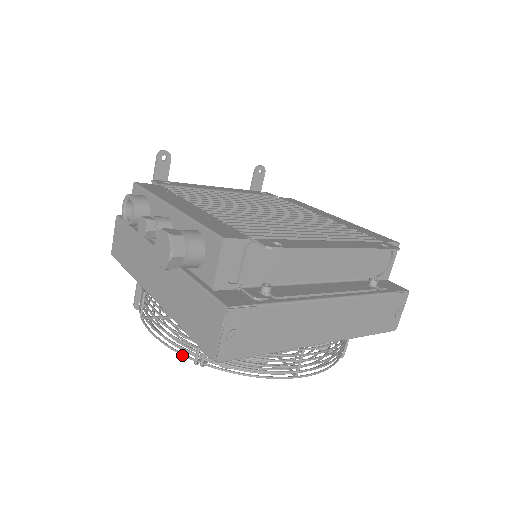
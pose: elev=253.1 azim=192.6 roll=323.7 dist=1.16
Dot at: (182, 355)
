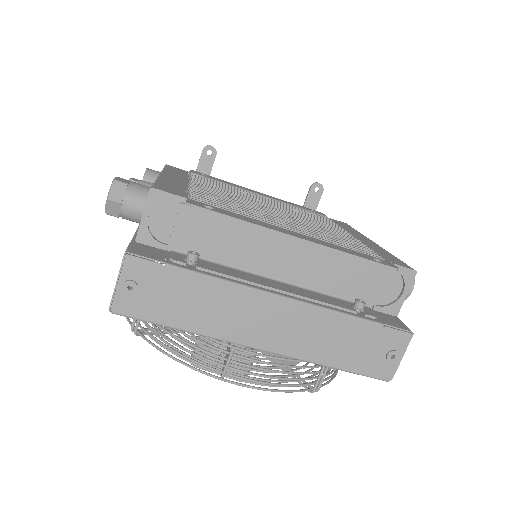
Dot at: (127, 319)
